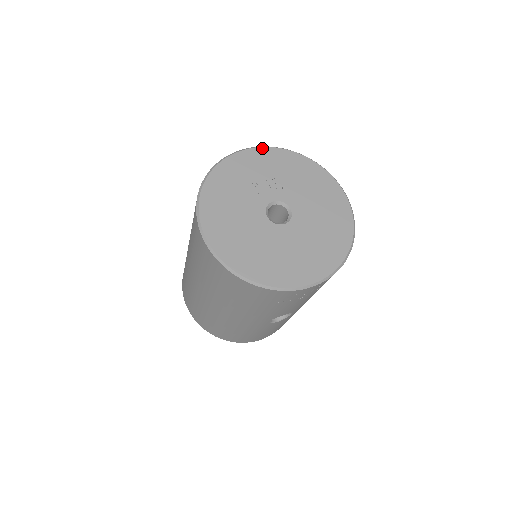
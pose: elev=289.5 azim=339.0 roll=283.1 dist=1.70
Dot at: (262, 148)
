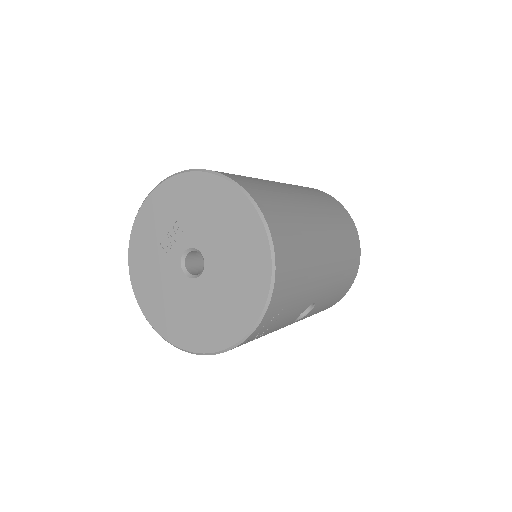
Dot at: (152, 193)
